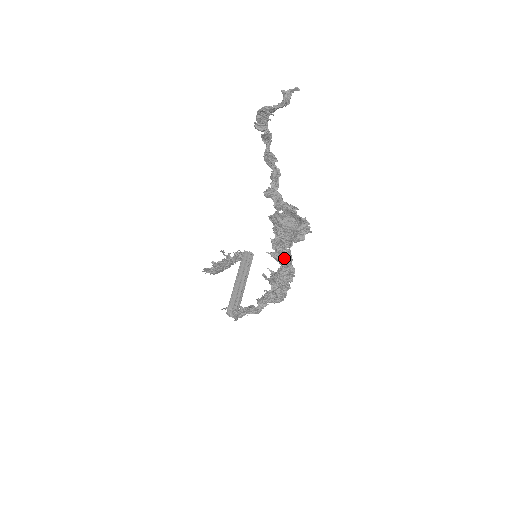
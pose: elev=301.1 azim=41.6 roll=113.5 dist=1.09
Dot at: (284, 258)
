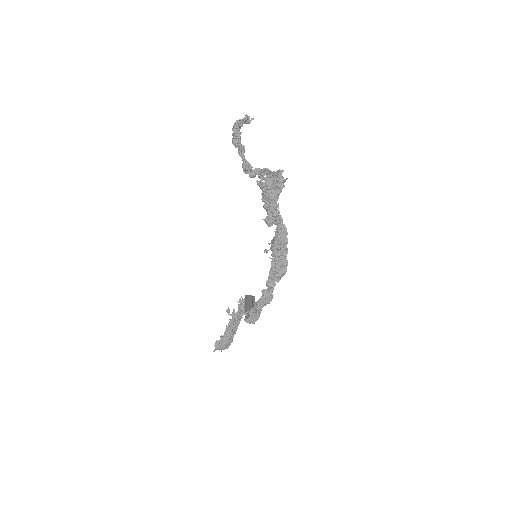
Dot at: (276, 215)
